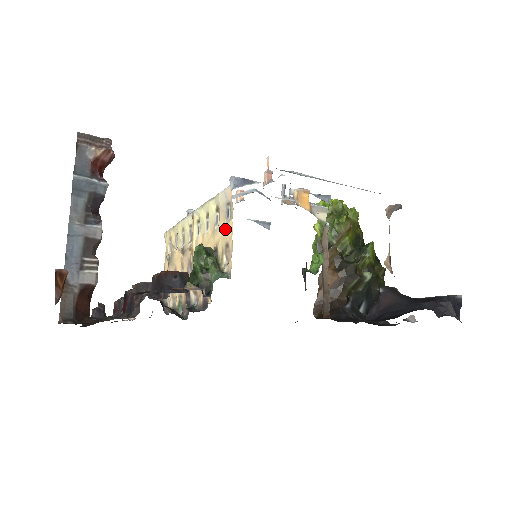
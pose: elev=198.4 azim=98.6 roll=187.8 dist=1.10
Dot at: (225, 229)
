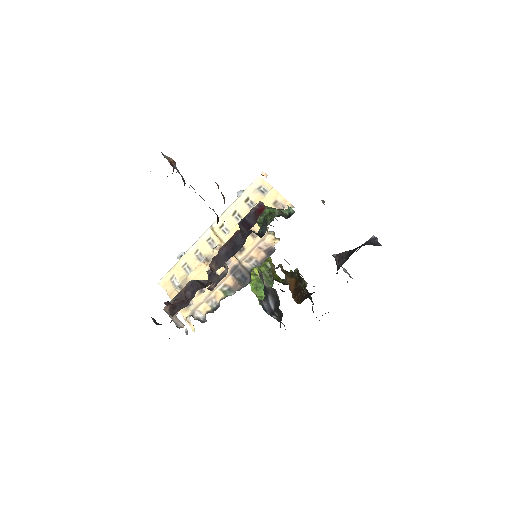
Dot at: (267, 197)
